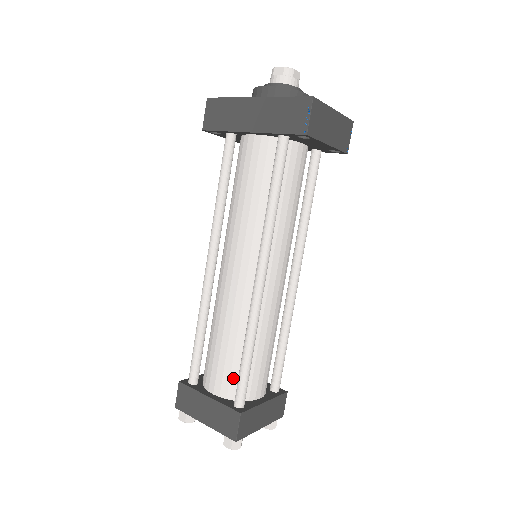
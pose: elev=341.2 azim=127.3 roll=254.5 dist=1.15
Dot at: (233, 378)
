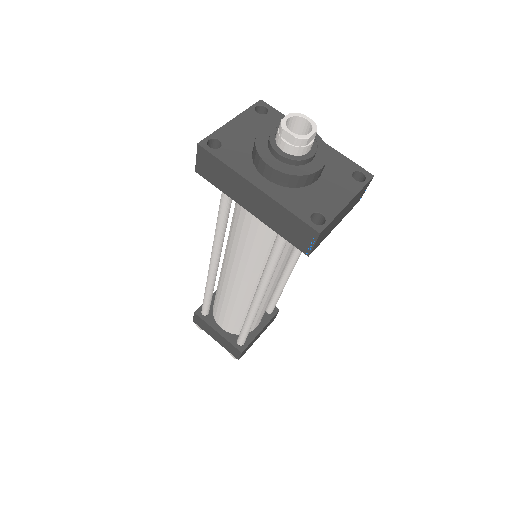
Dot at: (236, 327)
